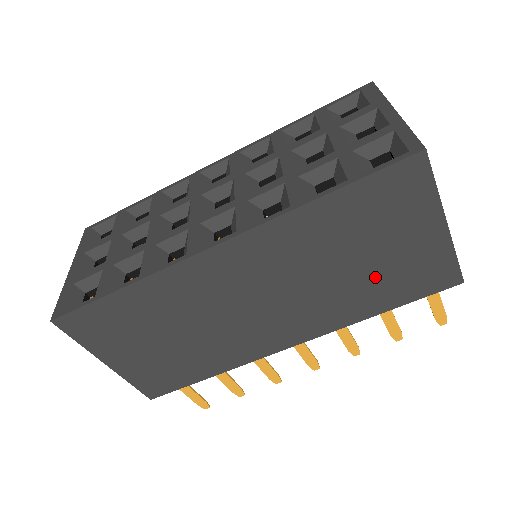
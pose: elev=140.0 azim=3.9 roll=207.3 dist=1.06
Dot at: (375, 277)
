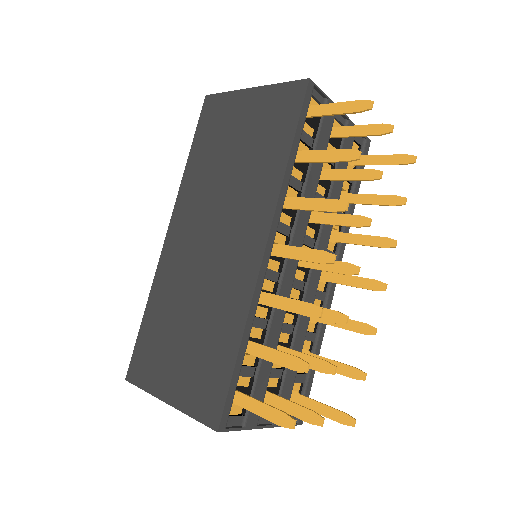
Dot at: (254, 147)
